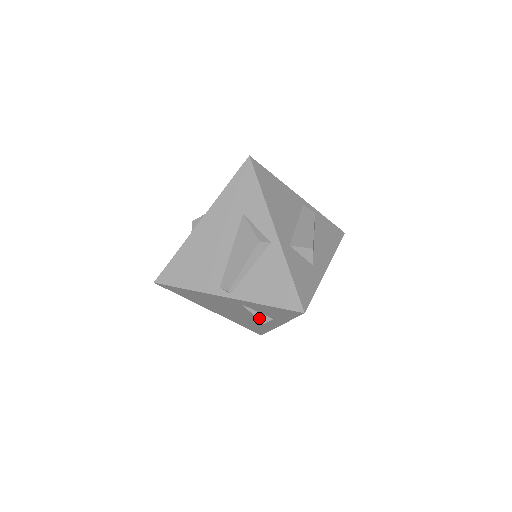
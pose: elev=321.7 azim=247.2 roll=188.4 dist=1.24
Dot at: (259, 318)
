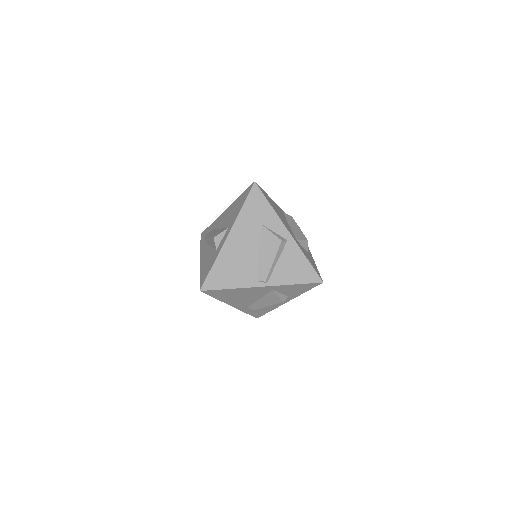
Dot at: (281, 298)
